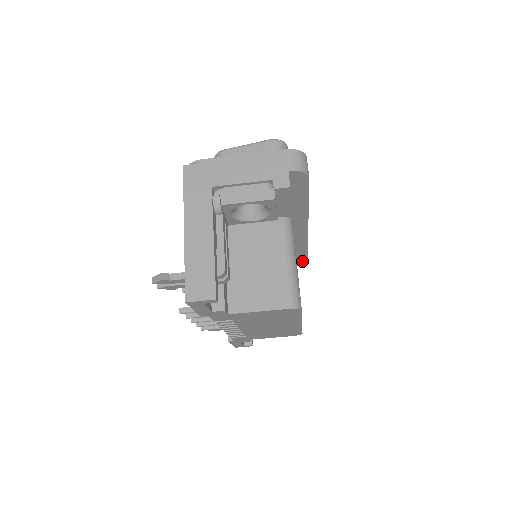
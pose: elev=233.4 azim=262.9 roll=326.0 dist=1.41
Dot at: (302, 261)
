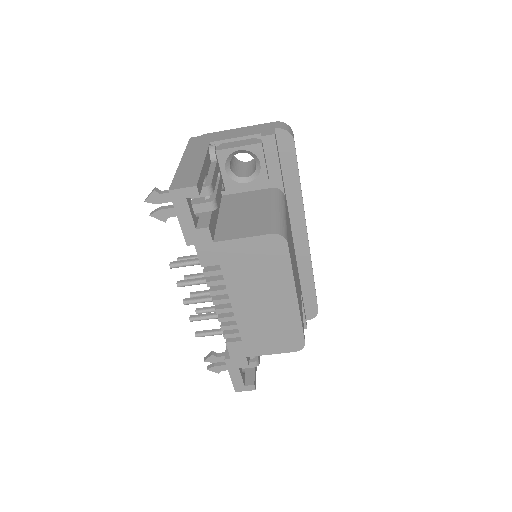
Dot at: (312, 308)
